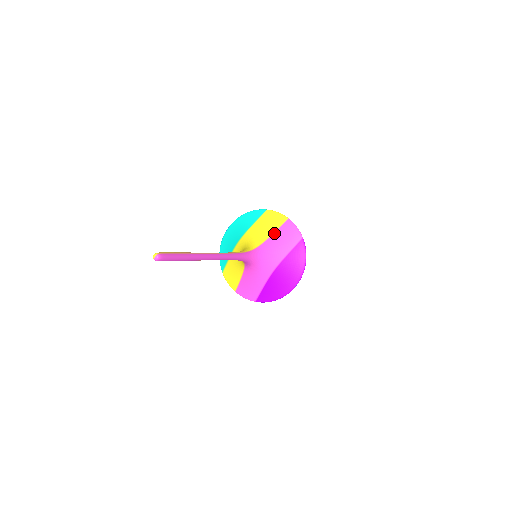
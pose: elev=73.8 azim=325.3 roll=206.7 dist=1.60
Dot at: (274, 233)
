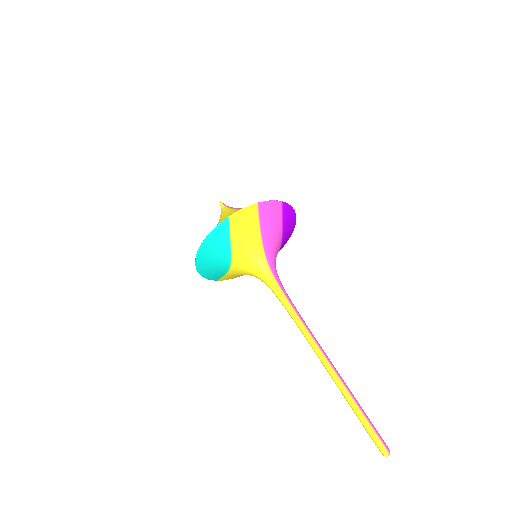
Dot at: (261, 230)
